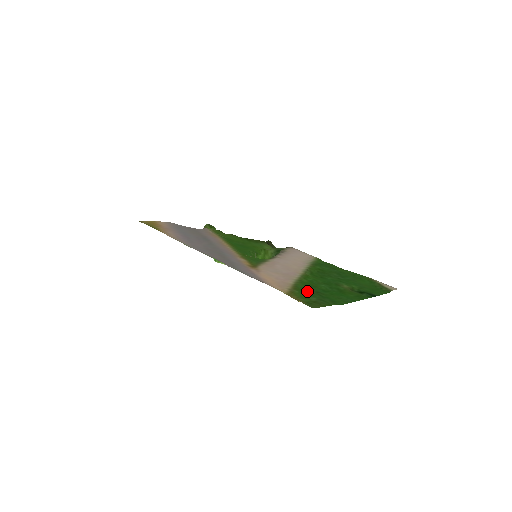
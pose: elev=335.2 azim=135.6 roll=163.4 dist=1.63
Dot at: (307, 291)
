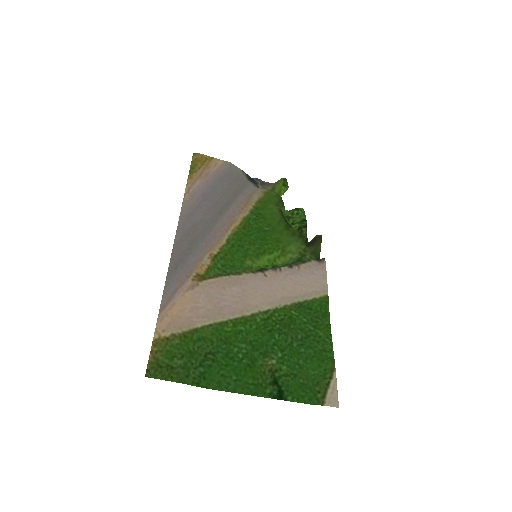
Dot at: (195, 346)
